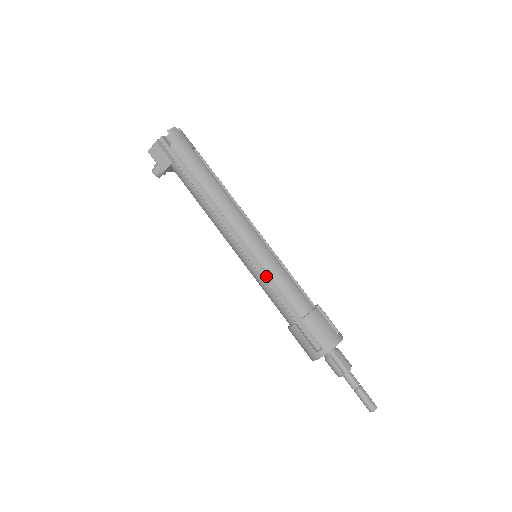
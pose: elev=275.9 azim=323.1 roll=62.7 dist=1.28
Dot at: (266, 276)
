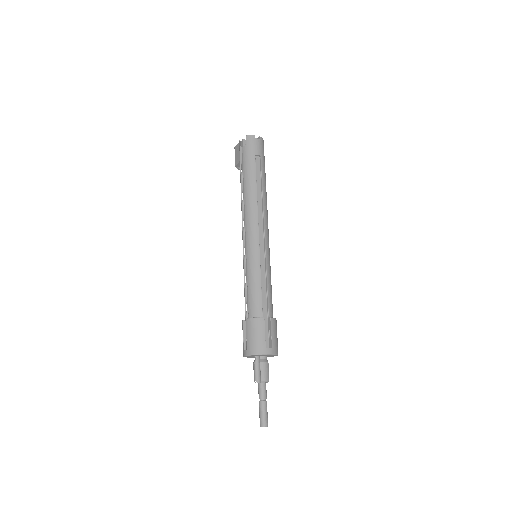
Dot at: occluded
